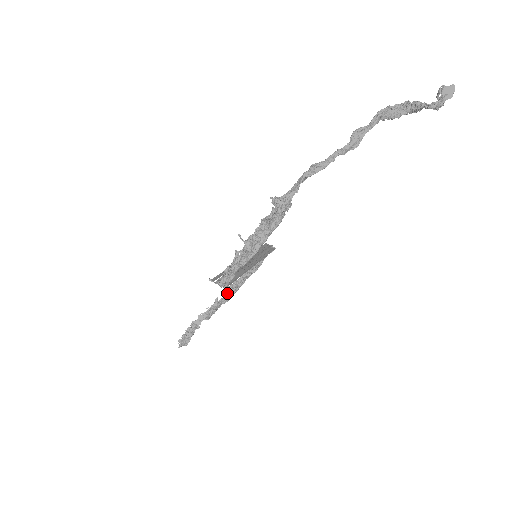
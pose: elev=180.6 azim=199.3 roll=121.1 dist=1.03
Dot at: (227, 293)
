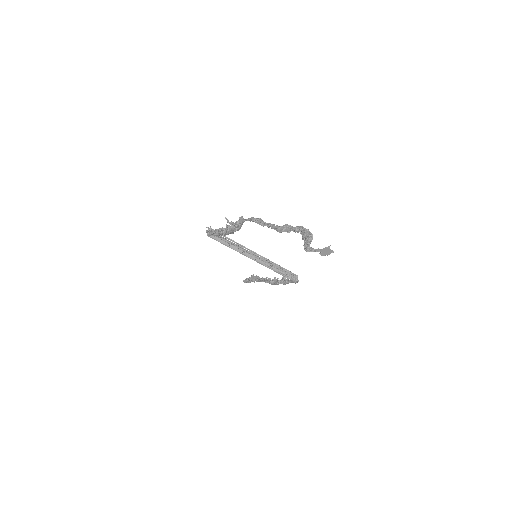
Dot at: occluded
